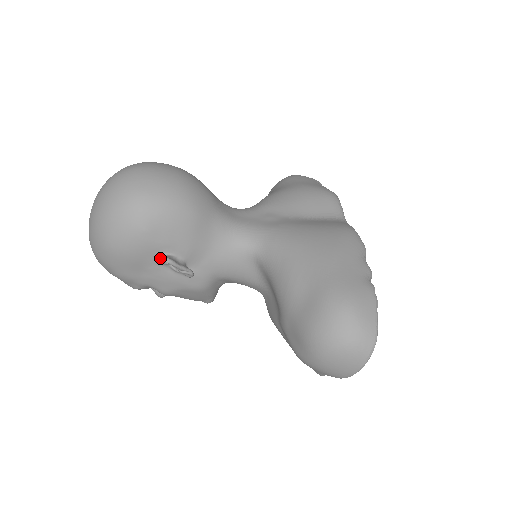
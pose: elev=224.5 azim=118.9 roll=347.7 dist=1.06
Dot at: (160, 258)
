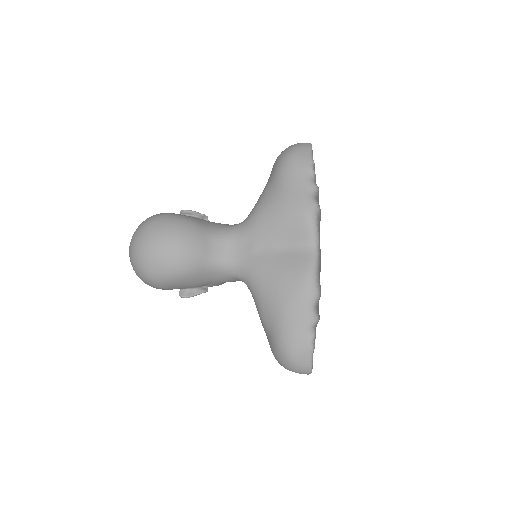
Dot at: (180, 296)
